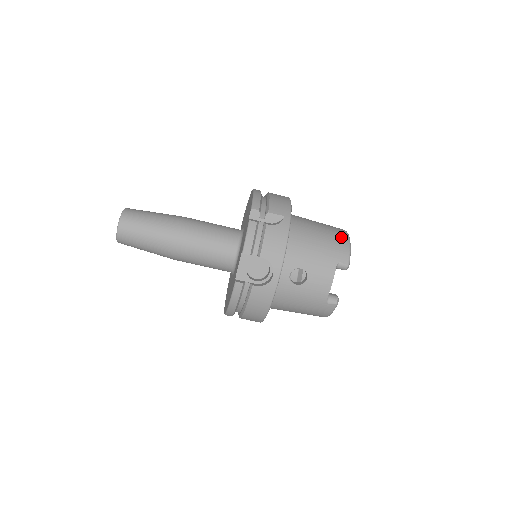
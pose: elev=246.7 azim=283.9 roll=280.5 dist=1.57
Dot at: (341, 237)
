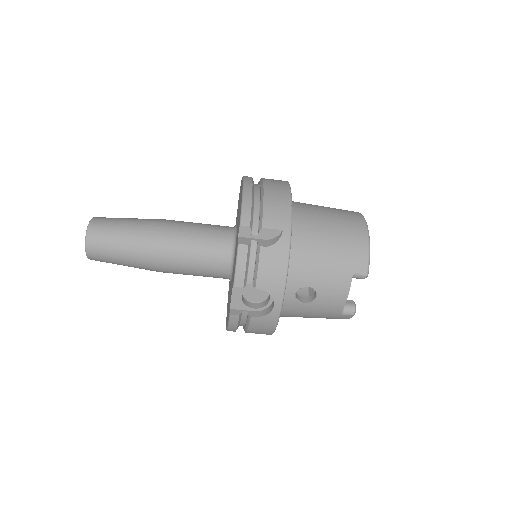
Dot at: (358, 237)
